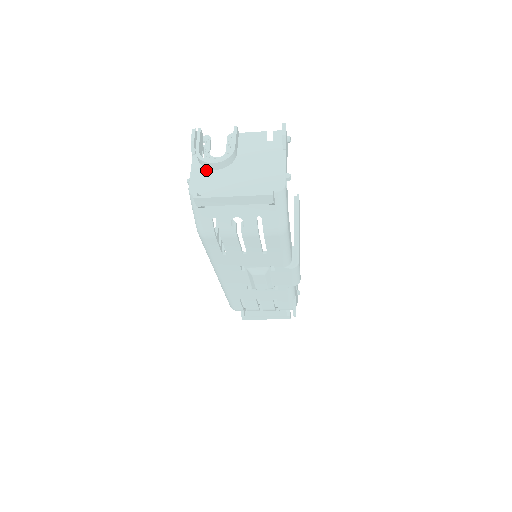
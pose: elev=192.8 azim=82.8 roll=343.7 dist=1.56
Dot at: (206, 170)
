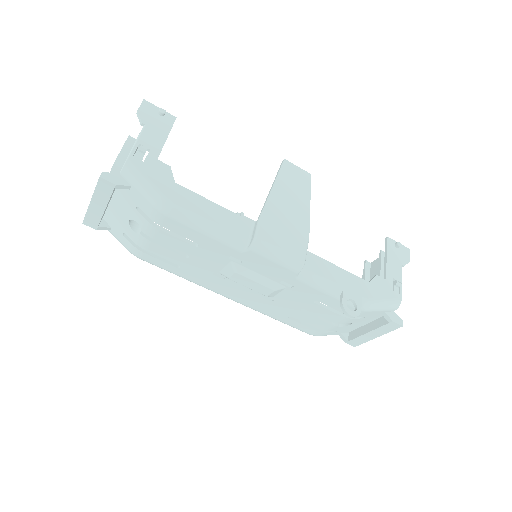
Dot at: occluded
